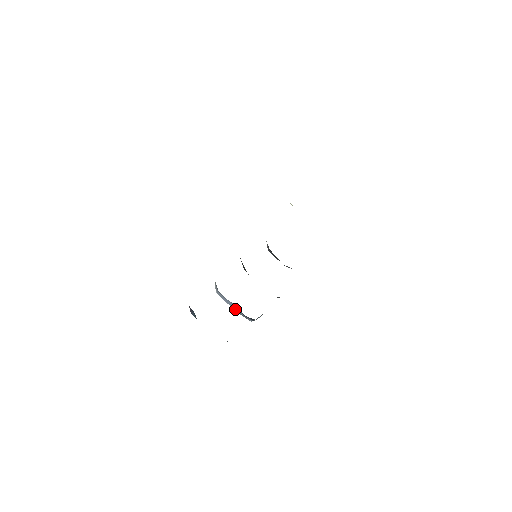
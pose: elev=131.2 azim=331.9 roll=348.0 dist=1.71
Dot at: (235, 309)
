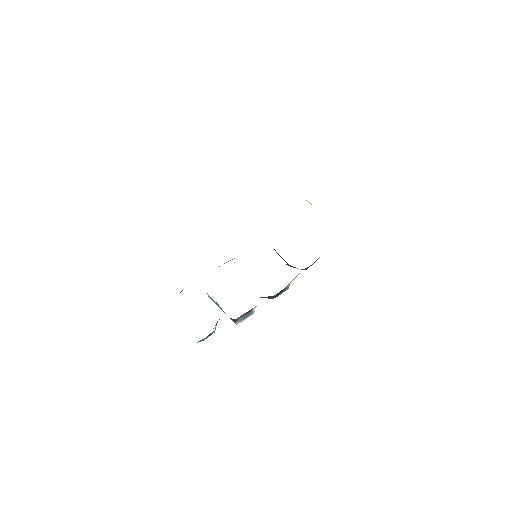
Dot at: occluded
